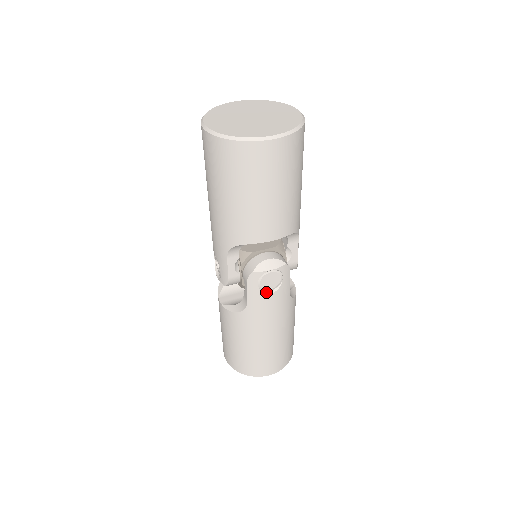
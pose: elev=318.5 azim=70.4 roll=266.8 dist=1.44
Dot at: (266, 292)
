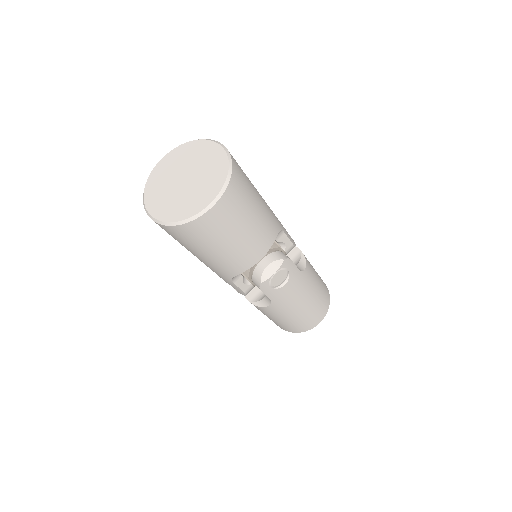
Dot at: (280, 286)
